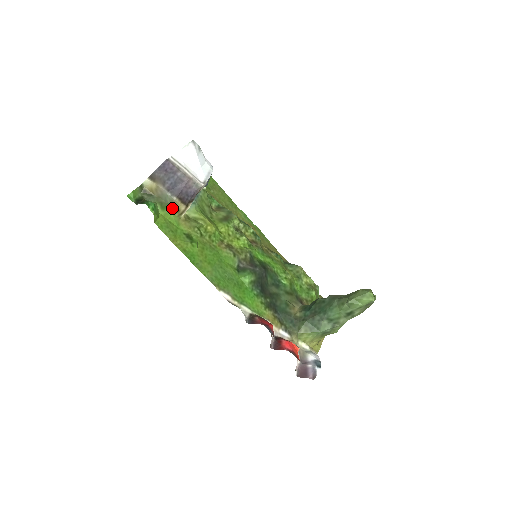
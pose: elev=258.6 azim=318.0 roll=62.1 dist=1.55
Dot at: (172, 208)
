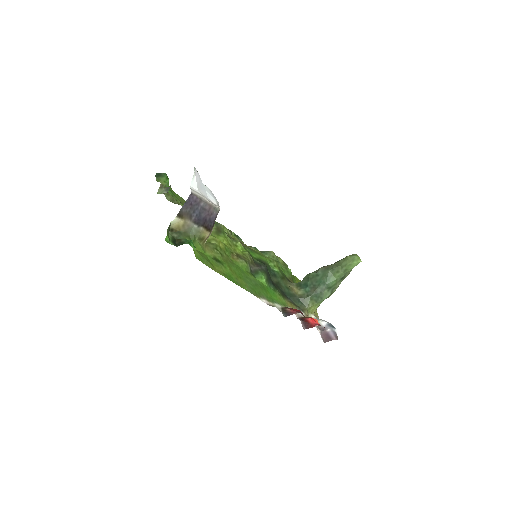
Dot at: (199, 238)
